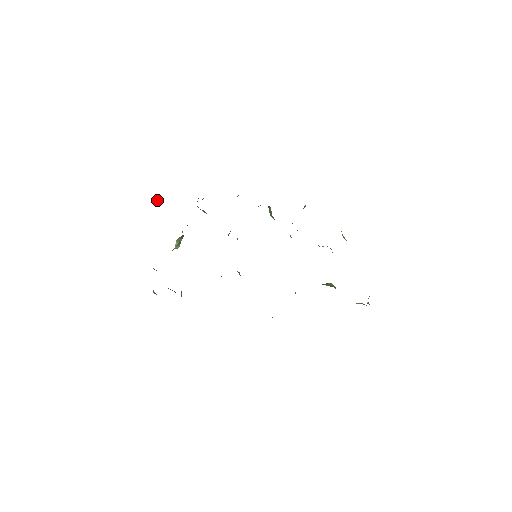
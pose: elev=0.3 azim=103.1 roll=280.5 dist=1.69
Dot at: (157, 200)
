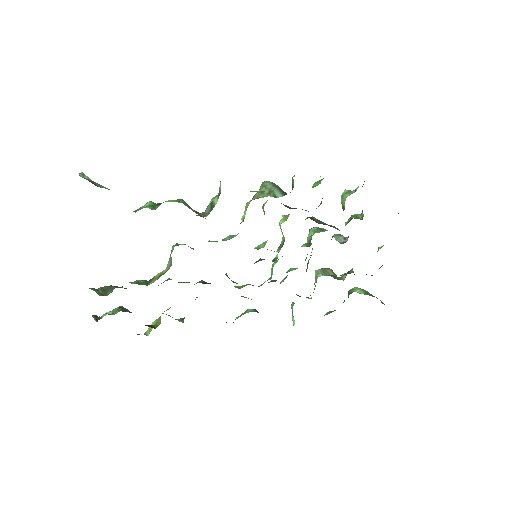
Dot at: (83, 176)
